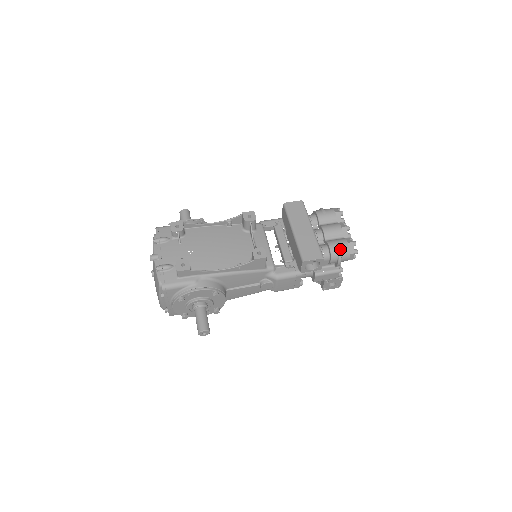
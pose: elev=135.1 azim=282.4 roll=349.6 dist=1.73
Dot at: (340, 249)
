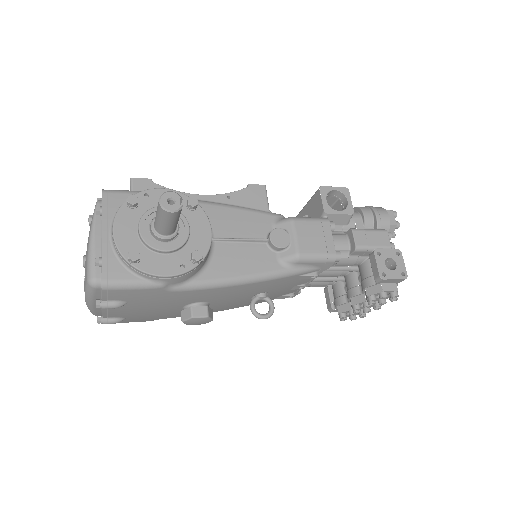
Dot at: occluded
